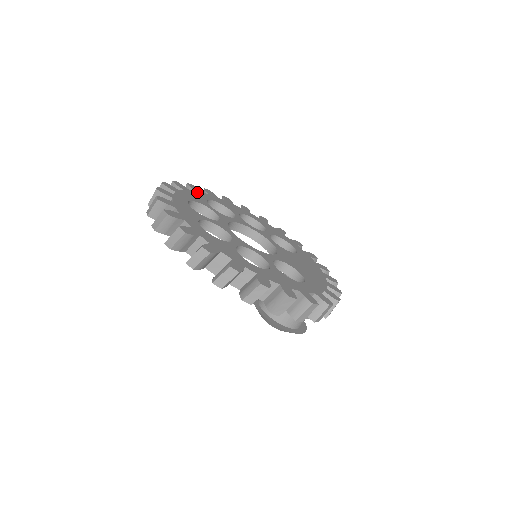
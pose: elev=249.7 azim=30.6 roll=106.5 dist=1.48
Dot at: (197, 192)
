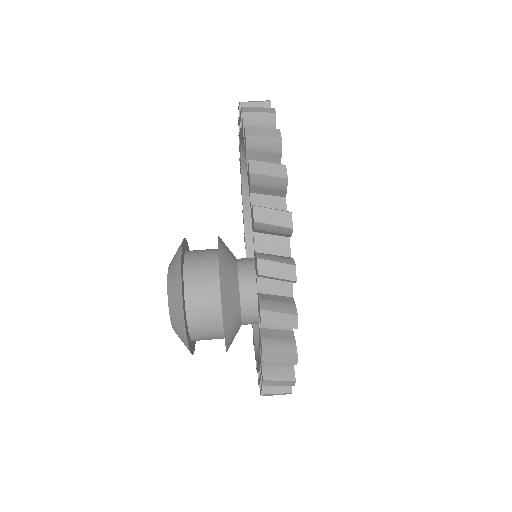
Dot at: occluded
